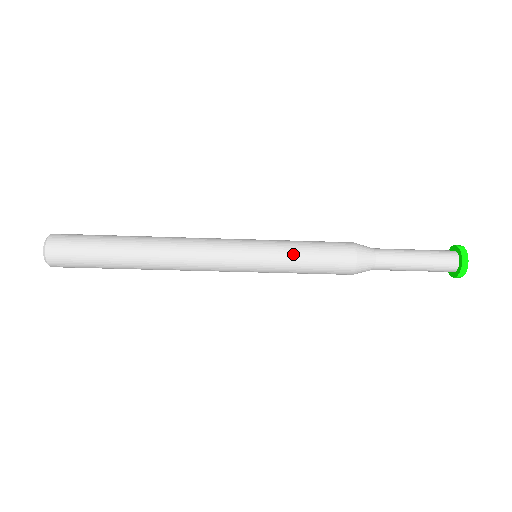
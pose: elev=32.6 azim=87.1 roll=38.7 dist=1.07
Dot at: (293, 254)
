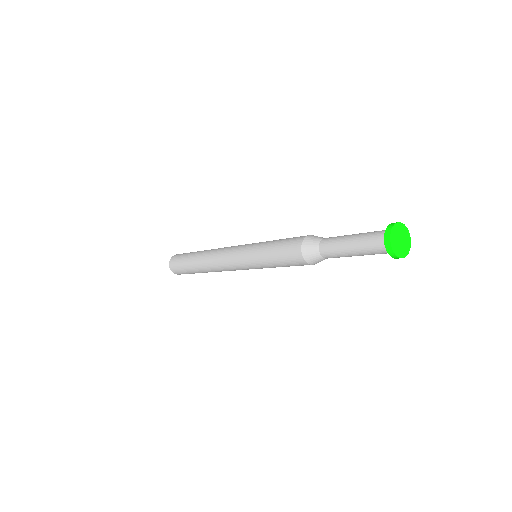
Dot at: (265, 259)
